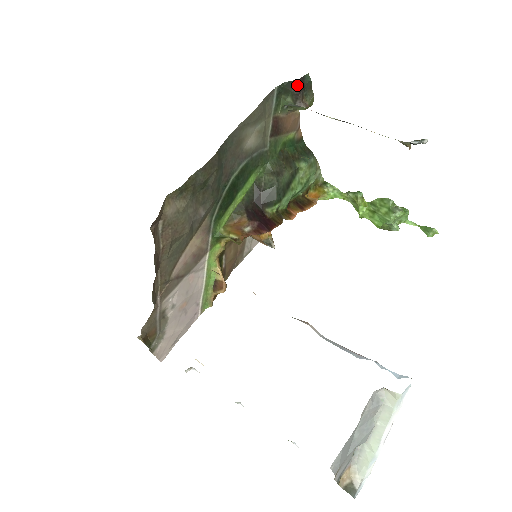
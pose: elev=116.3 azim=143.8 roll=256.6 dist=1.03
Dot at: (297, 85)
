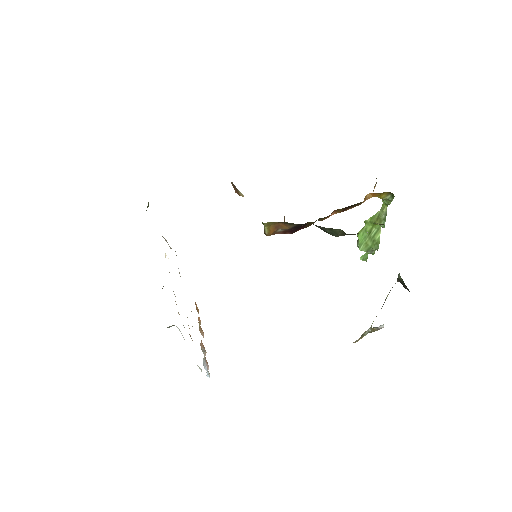
Dot at: occluded
